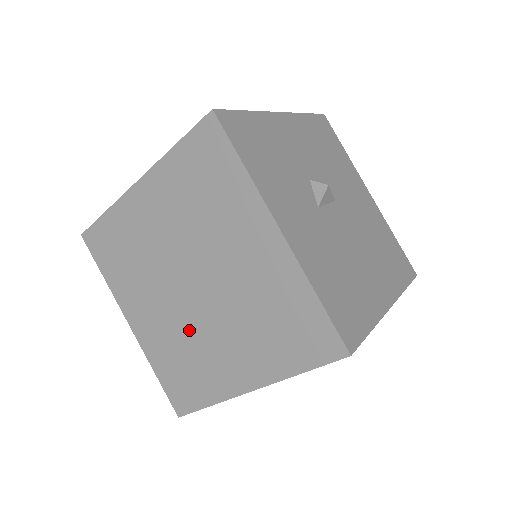
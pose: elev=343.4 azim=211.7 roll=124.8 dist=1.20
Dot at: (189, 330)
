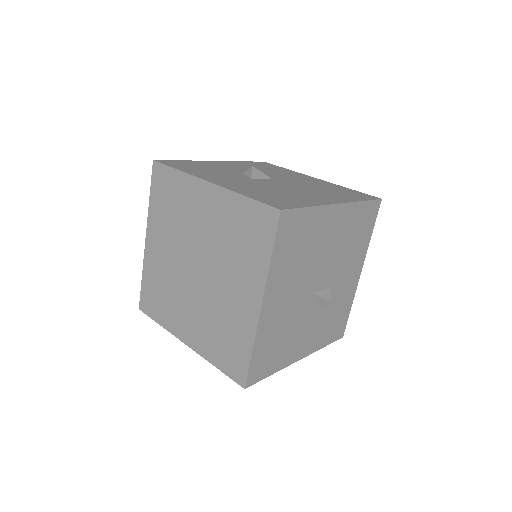
Dot at: (211, 304)
